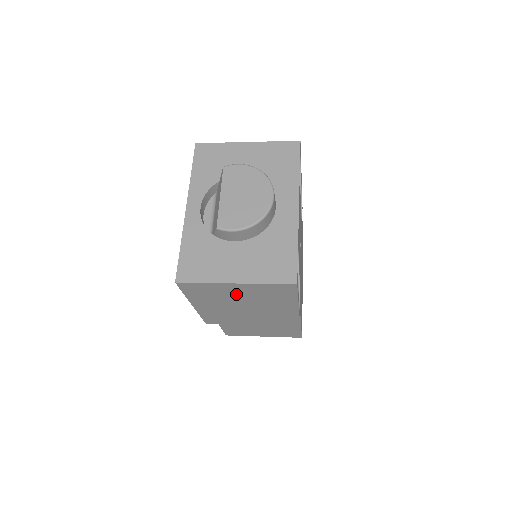
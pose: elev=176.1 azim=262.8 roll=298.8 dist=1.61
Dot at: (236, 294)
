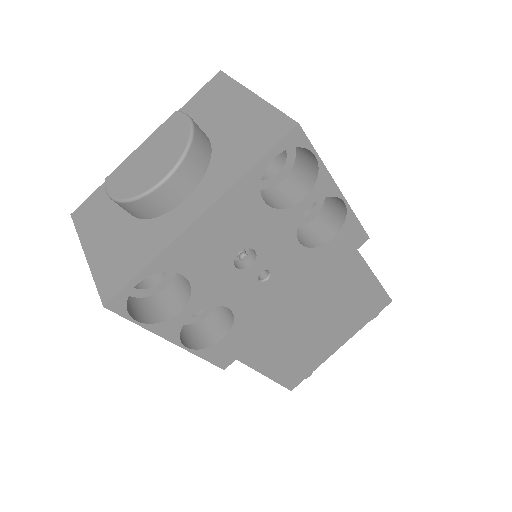
Dot at: occluded
